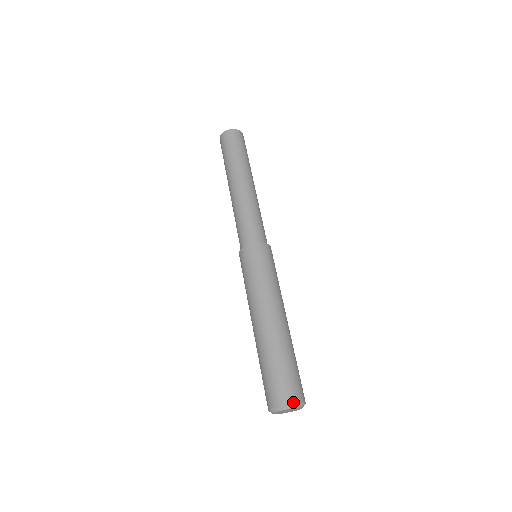
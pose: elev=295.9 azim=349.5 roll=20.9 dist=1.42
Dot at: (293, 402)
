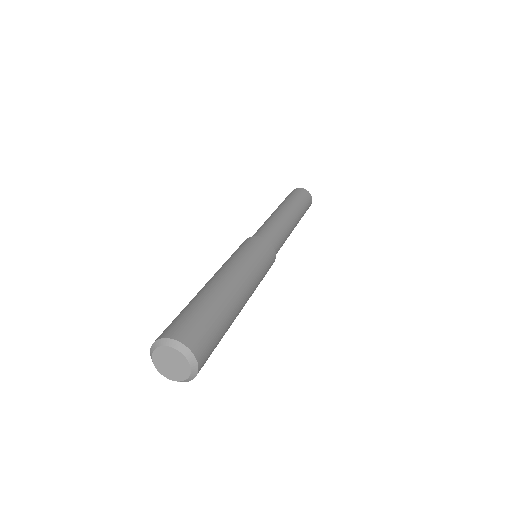
Dot at: (182, 342)
